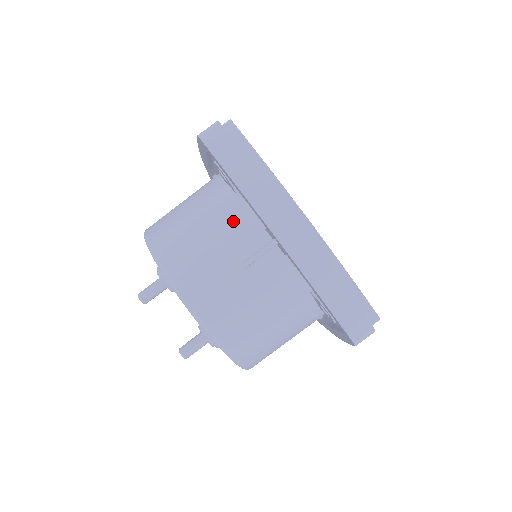
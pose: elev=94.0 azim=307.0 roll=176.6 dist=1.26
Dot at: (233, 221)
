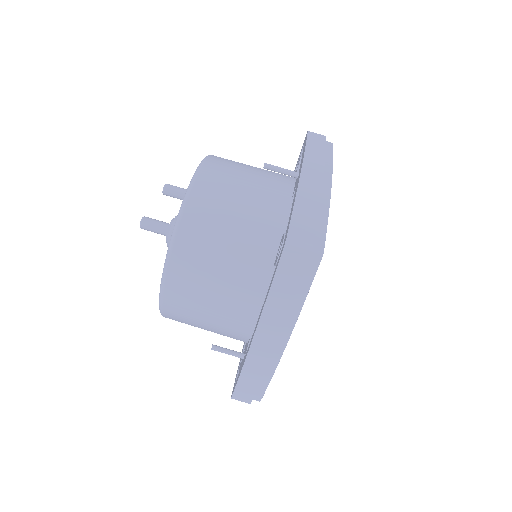
Dot at: (279, 174)
